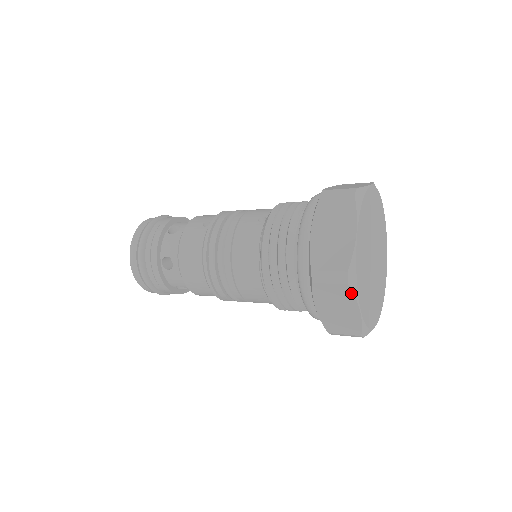
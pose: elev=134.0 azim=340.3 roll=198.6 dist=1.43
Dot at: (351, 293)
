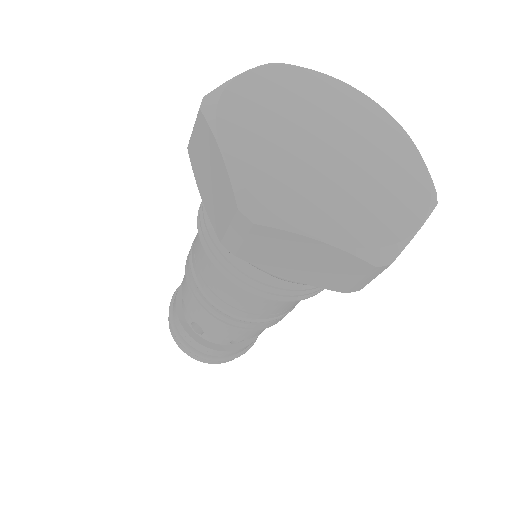
Dot at: (274, 230)
